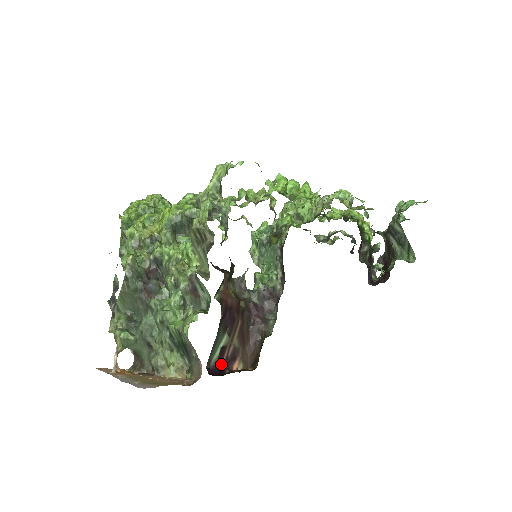
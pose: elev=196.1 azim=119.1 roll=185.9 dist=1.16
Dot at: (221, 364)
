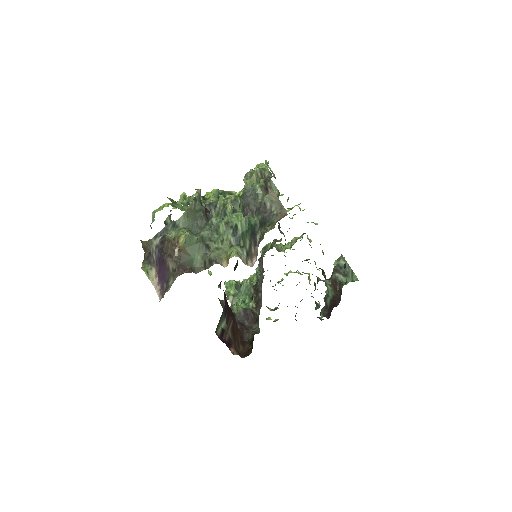
Dot at: (222, 341)
